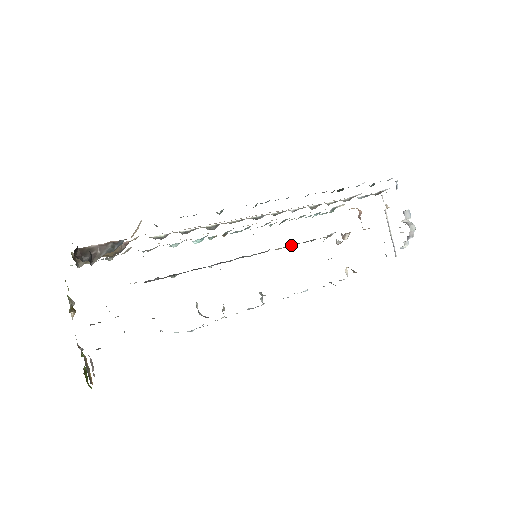
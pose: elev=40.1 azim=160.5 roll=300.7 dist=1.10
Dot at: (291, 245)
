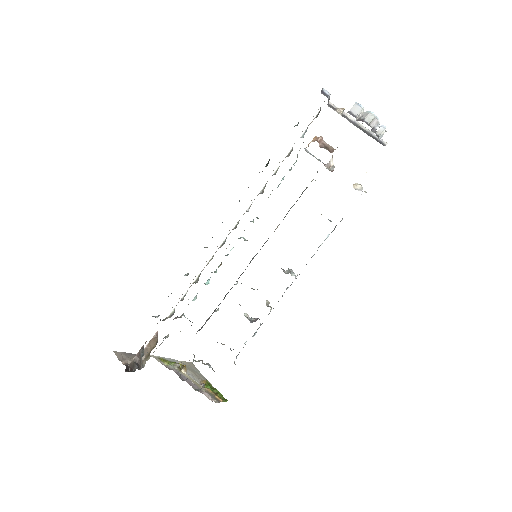
Dot at: occluded
